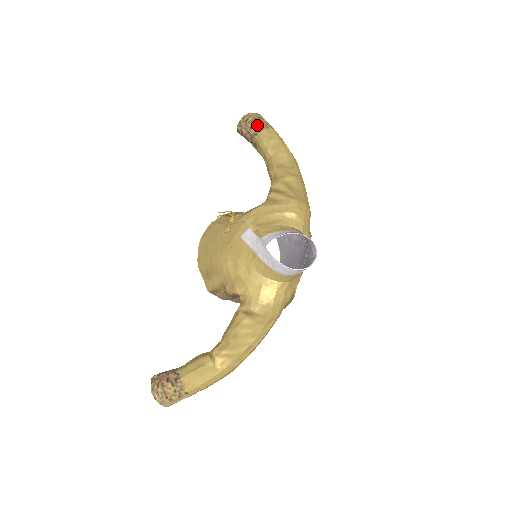
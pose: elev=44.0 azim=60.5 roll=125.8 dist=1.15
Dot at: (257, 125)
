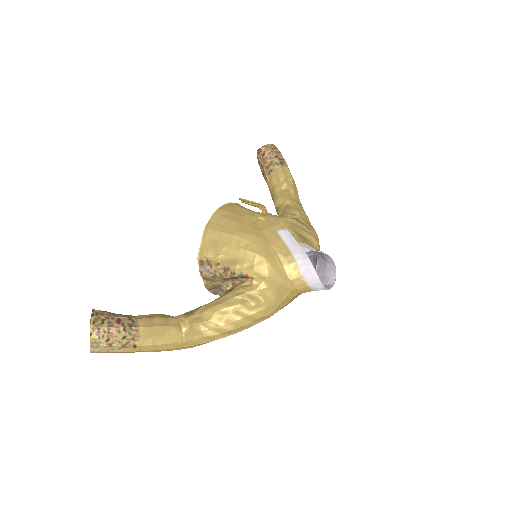
Dot at: (281, 159)
